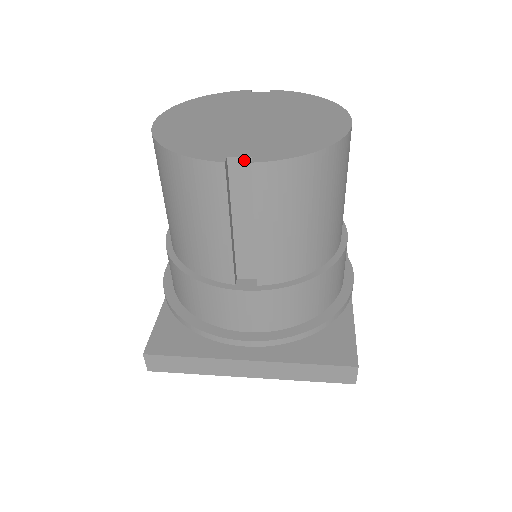
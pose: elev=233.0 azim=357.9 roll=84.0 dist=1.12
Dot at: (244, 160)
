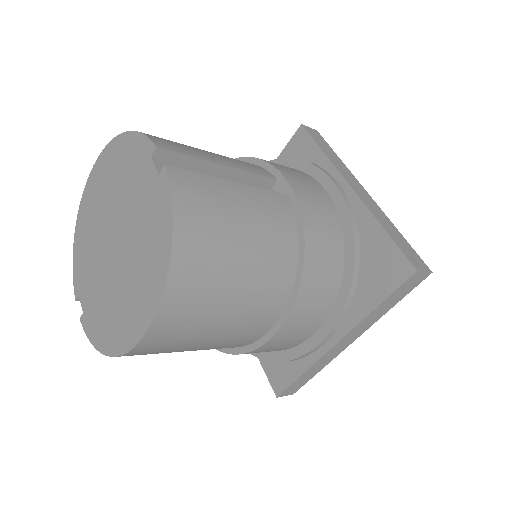
Dot at: (84, 307)
